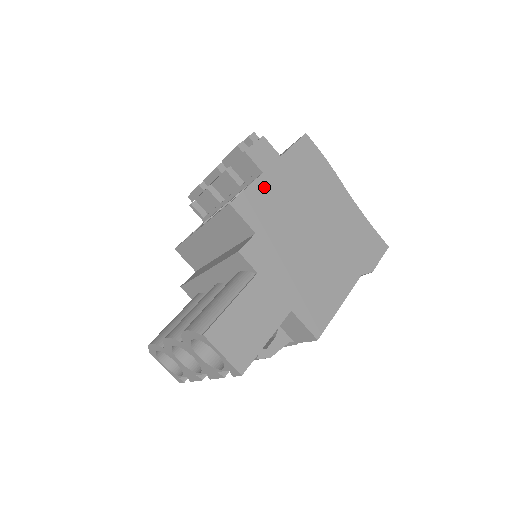
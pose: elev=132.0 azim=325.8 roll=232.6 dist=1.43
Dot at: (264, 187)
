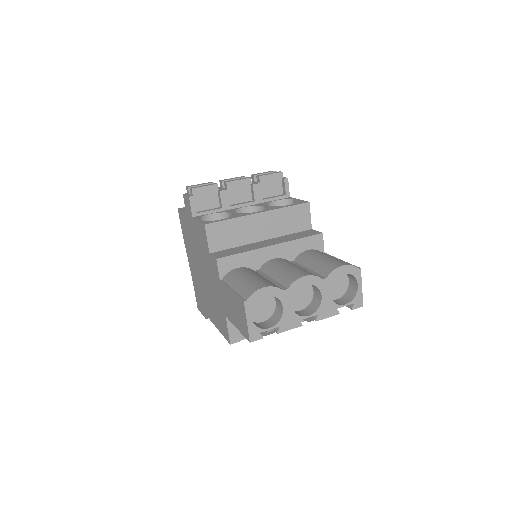
Dot at: occluded
